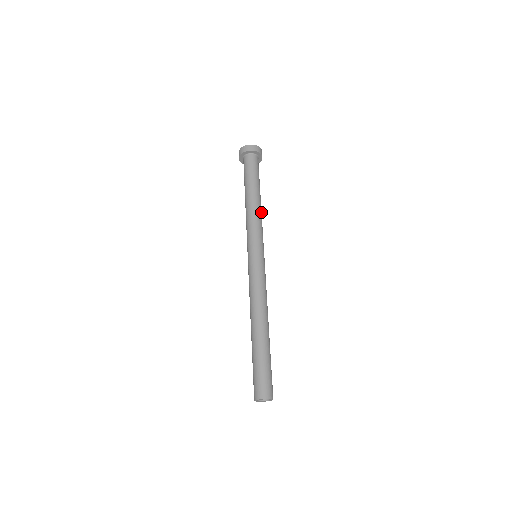
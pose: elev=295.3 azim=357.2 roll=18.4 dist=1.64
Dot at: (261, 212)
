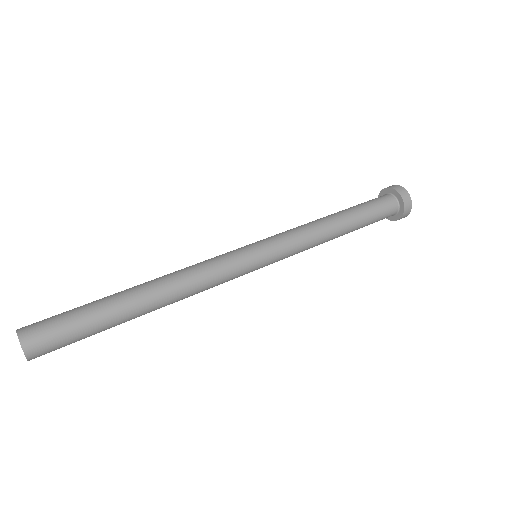
Dot at: (323, 229)
